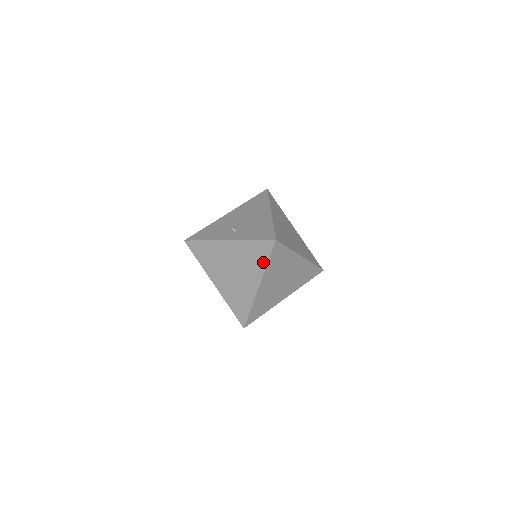
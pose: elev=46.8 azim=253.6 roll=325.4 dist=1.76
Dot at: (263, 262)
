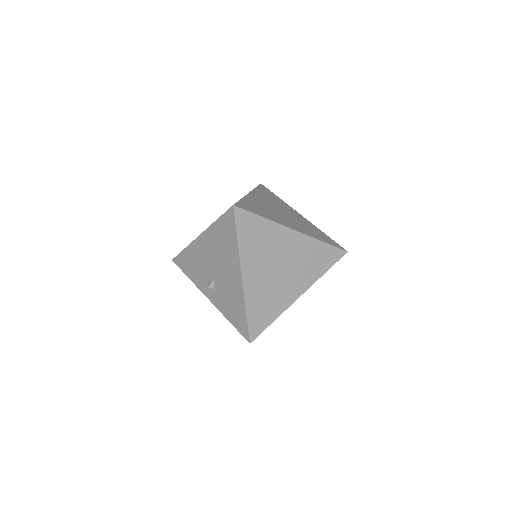
Dot at: occluded
